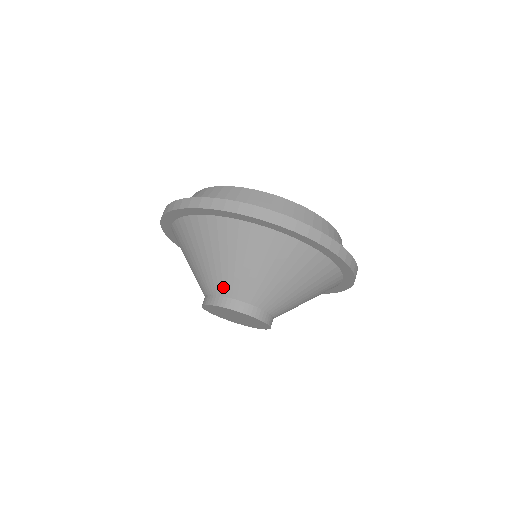
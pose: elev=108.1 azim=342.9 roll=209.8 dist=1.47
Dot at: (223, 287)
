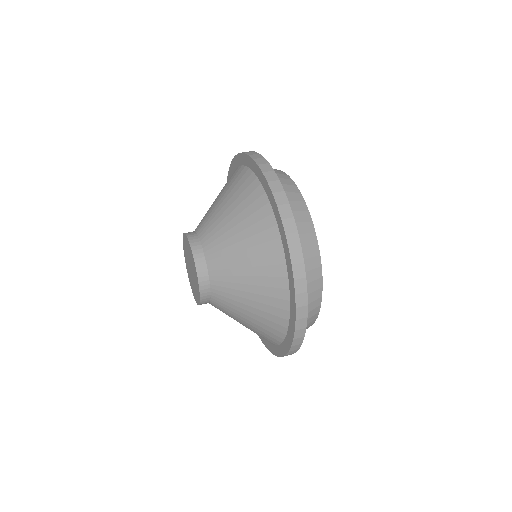
Dot at: occluded
